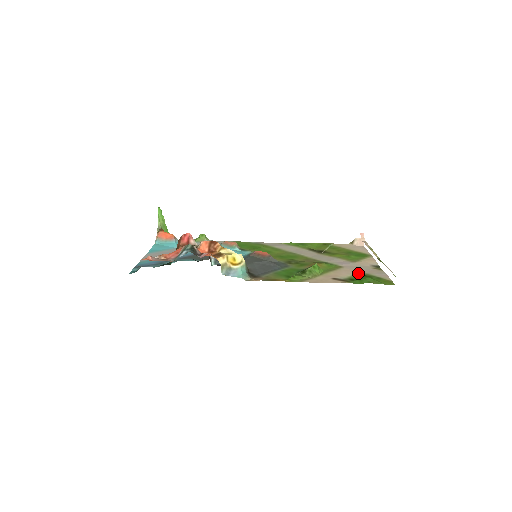
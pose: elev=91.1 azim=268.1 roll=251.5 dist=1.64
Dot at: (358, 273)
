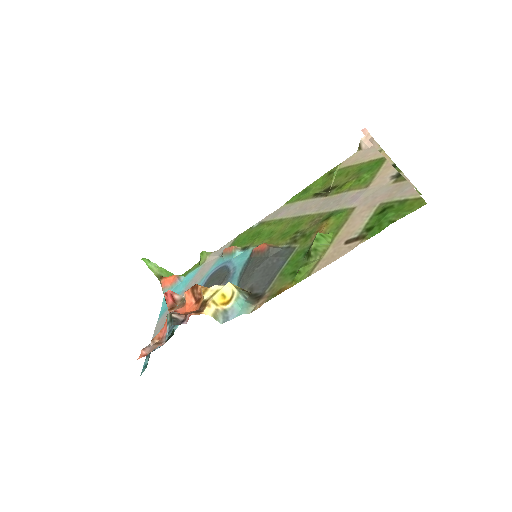
Dot at: (375, 209)
